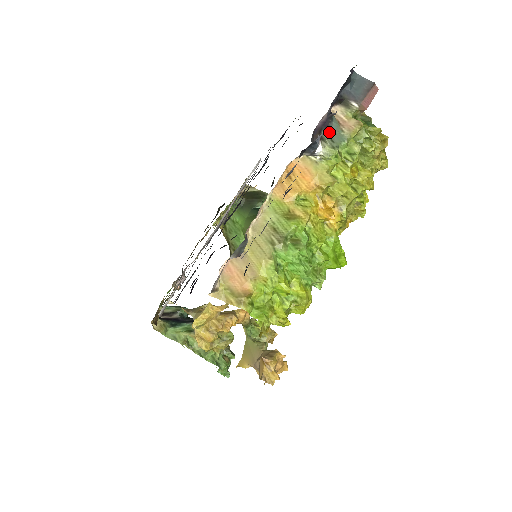
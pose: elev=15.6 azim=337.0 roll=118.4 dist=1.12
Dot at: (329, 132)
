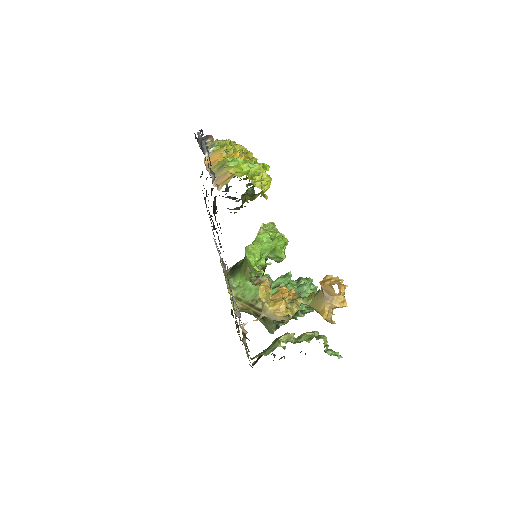
Dot at: occluded
